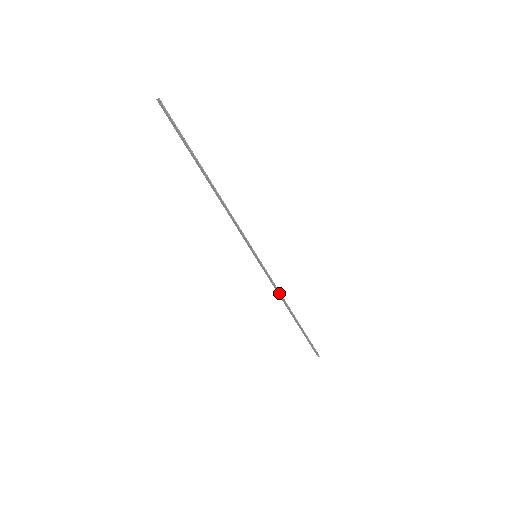
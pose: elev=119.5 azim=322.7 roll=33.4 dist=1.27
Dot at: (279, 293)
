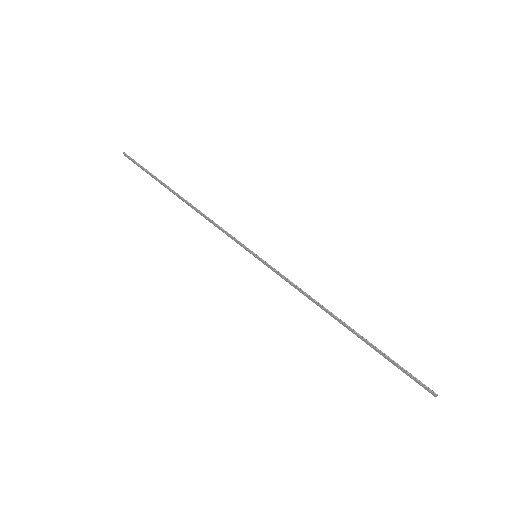
Dot at: (307, 296)
